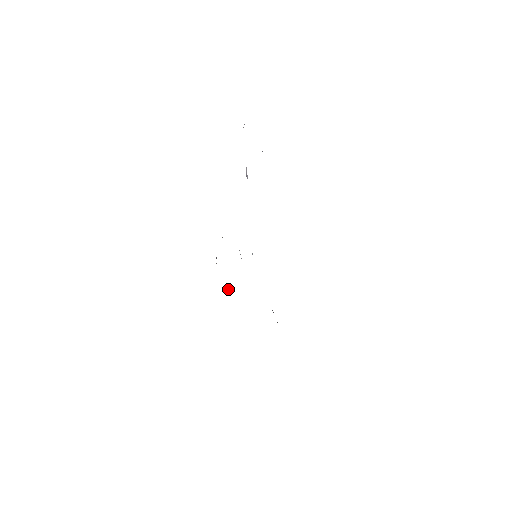
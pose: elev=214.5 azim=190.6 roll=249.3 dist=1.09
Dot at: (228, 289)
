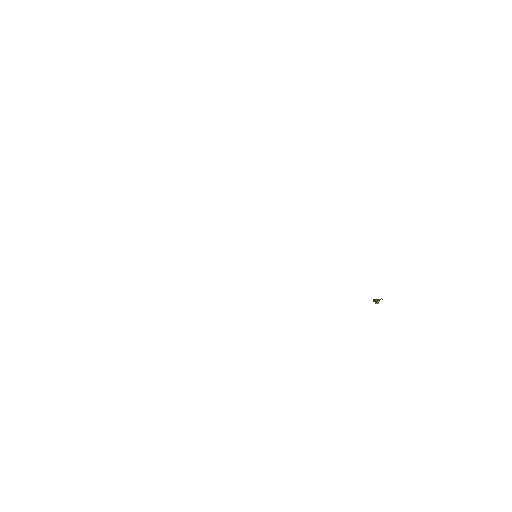
Dot at: occluded
